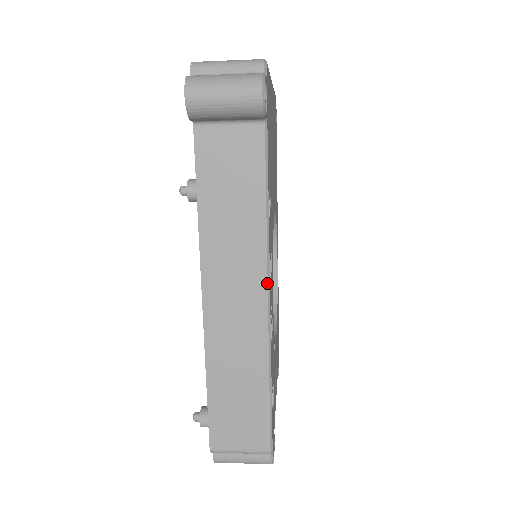
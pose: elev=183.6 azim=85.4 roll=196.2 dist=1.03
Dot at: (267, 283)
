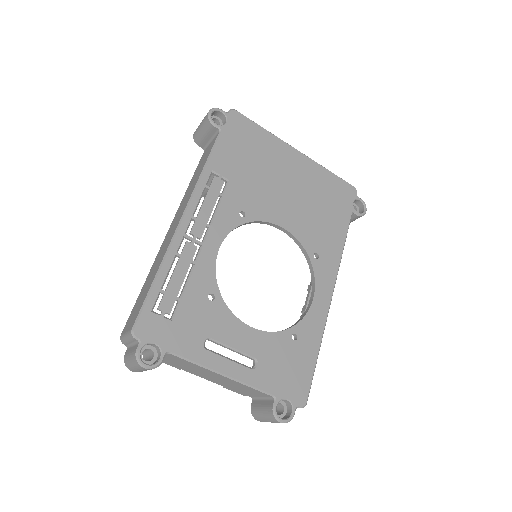
Dot at: (185, 209)
